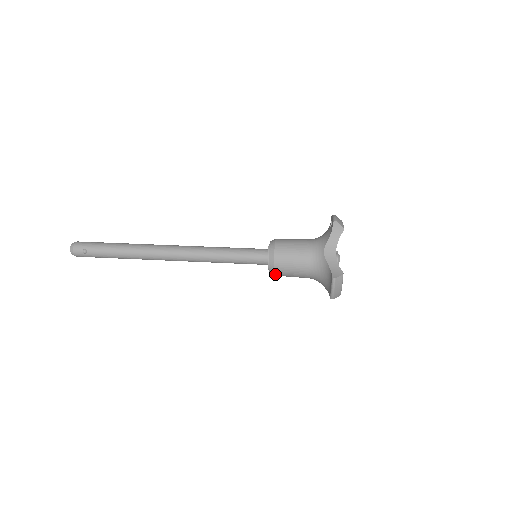
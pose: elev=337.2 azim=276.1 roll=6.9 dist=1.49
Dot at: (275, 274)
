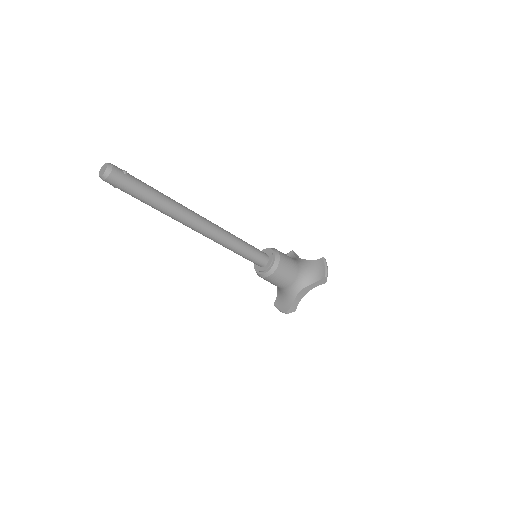
Dot at: (279, 264)
